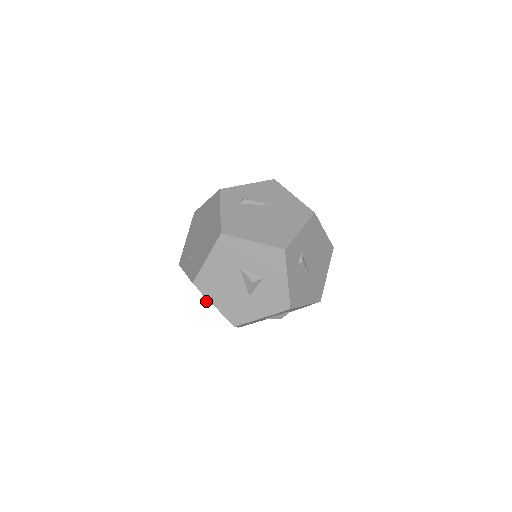
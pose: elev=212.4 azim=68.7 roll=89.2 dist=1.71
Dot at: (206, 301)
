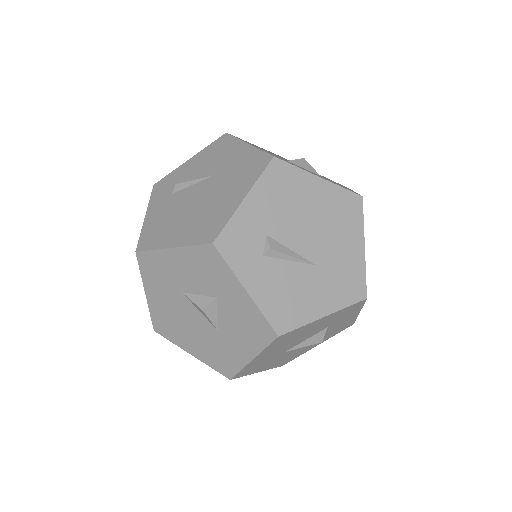
Dot at: occluded
